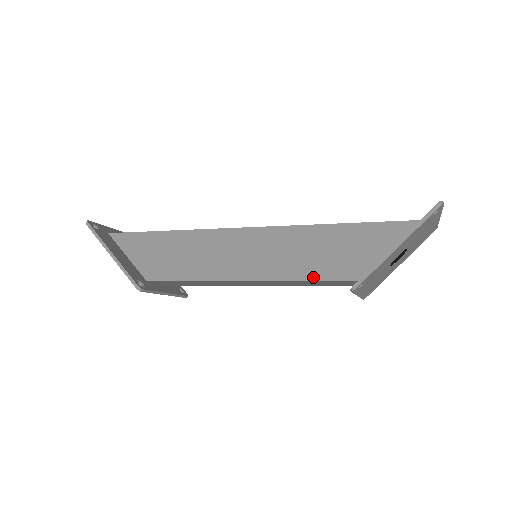
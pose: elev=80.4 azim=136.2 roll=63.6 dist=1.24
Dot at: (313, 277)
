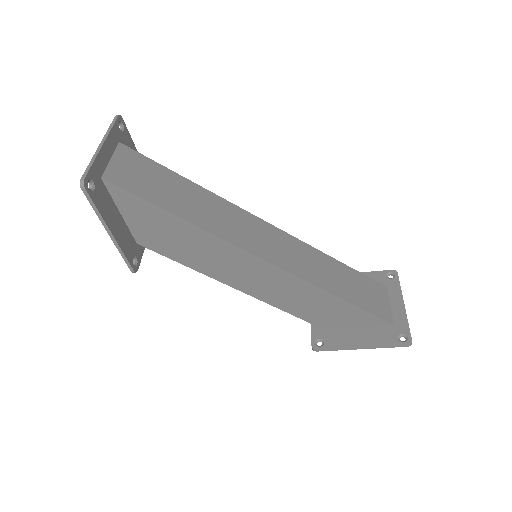
Dot at: (293, 313)
